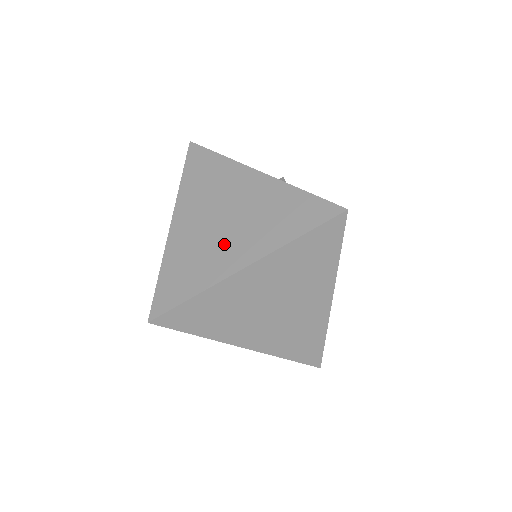
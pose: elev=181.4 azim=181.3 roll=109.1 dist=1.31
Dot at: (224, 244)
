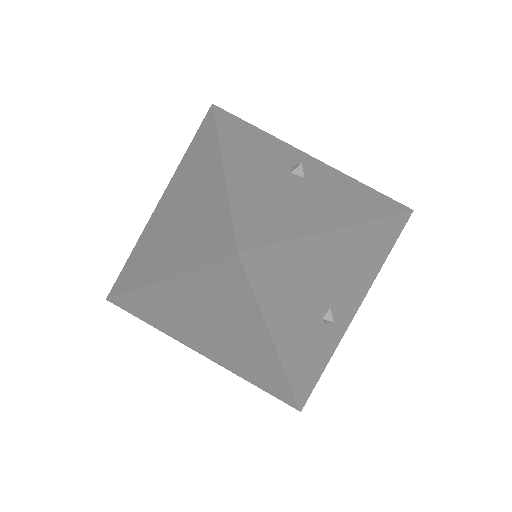
Dot at: (163, 245)
